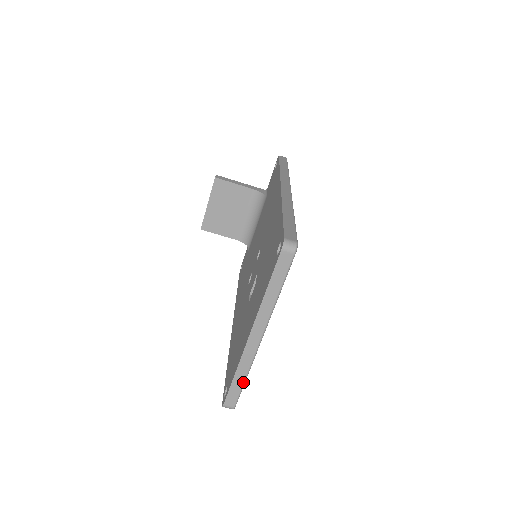
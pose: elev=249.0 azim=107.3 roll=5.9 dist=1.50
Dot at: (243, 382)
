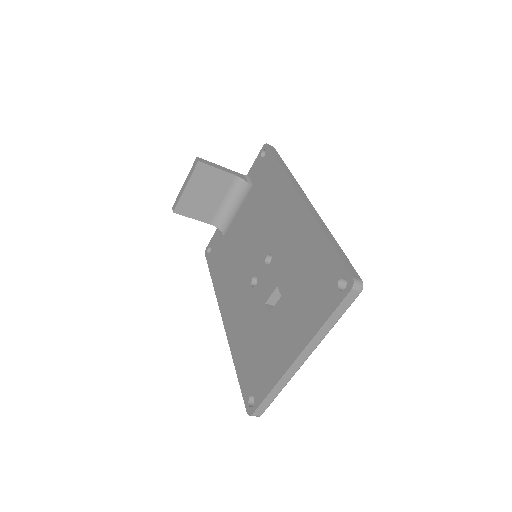
Dot at: (277, 395)
